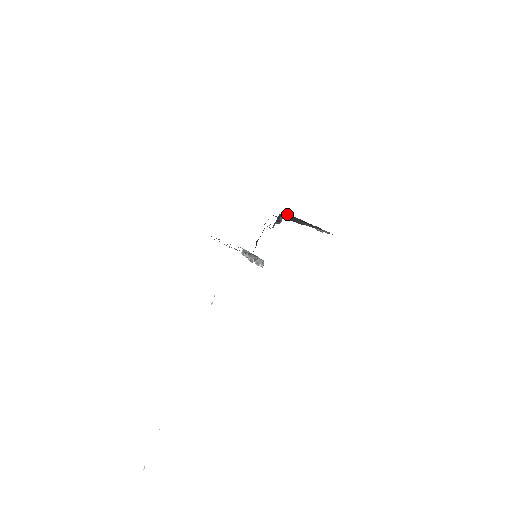
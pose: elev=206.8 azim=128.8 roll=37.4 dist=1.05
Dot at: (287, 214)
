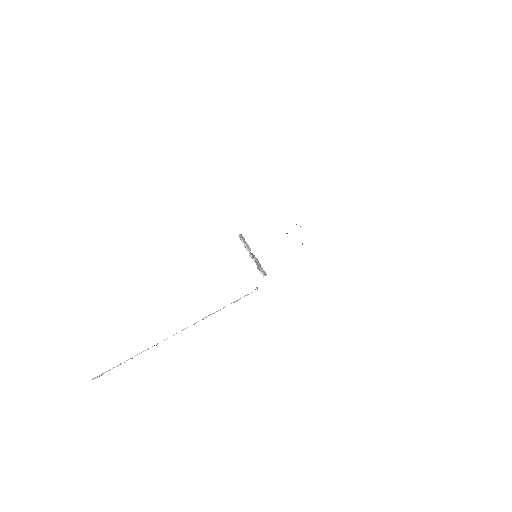
Dot at: occluded
